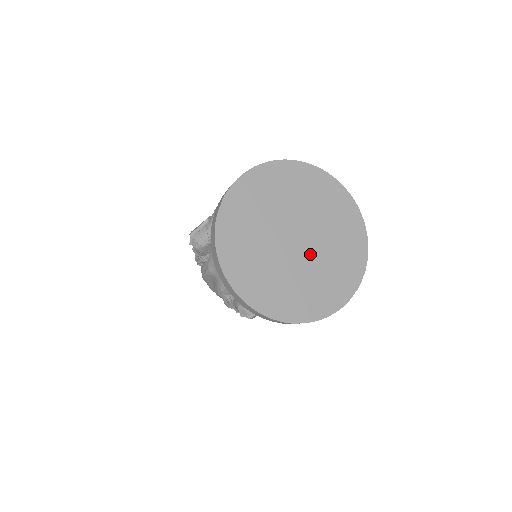
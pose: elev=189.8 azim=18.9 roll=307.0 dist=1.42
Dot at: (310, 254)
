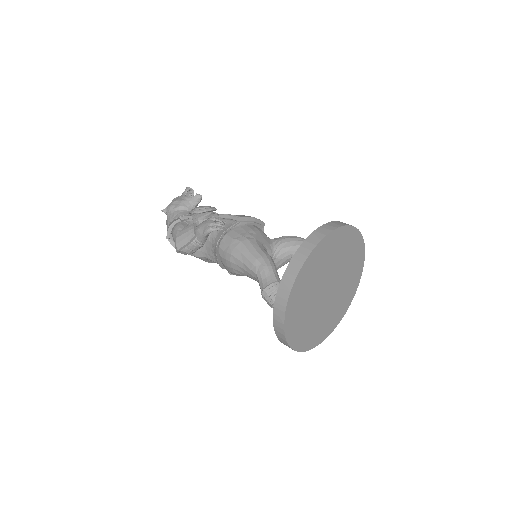
Dot at: (336, 290)
